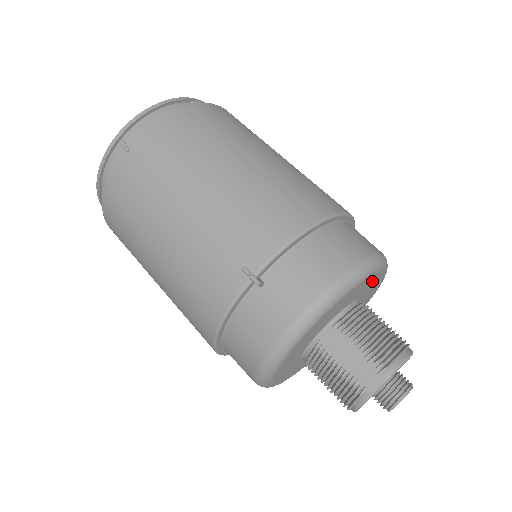
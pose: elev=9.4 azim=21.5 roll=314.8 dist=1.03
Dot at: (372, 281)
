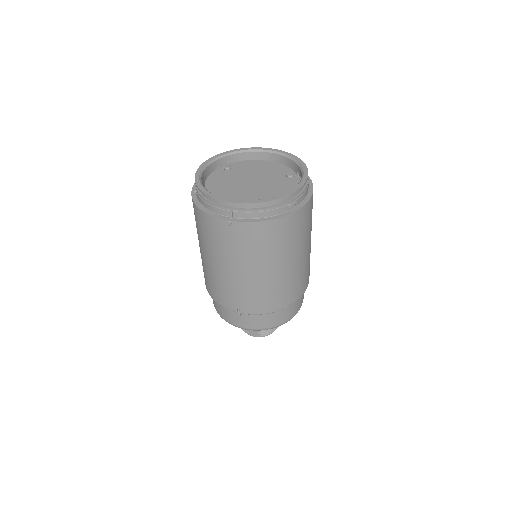
Dot at: occluded
